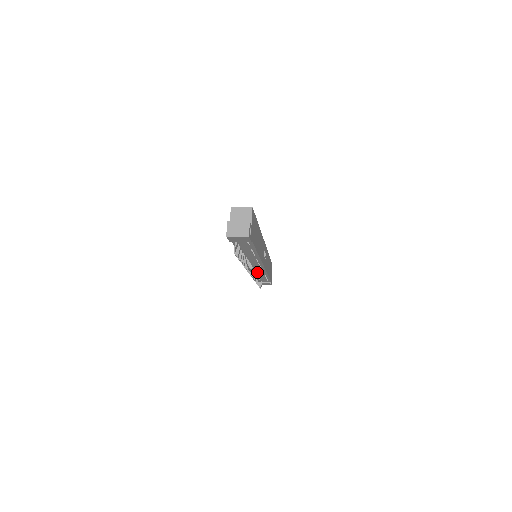
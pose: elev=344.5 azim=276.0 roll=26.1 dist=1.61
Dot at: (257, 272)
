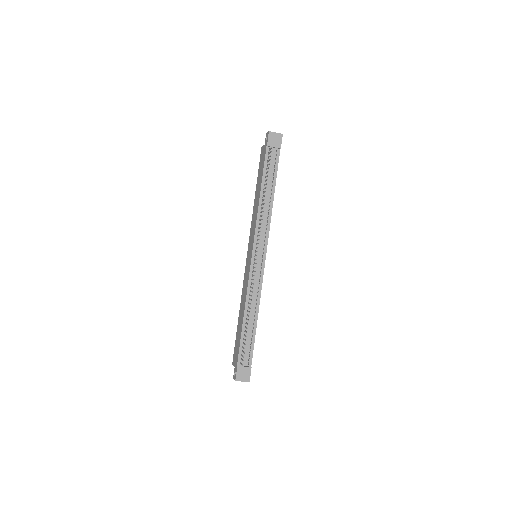
Dot at: (251, 293)
